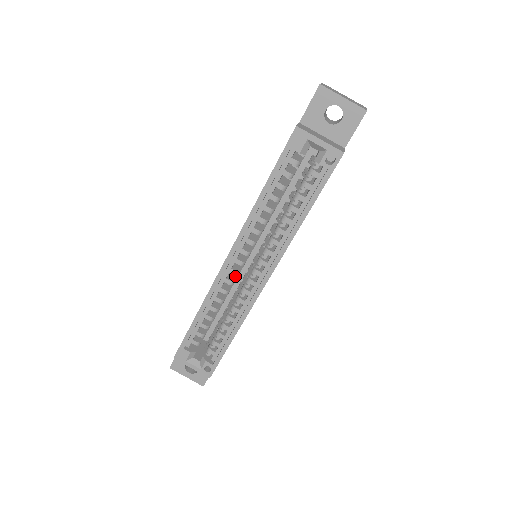
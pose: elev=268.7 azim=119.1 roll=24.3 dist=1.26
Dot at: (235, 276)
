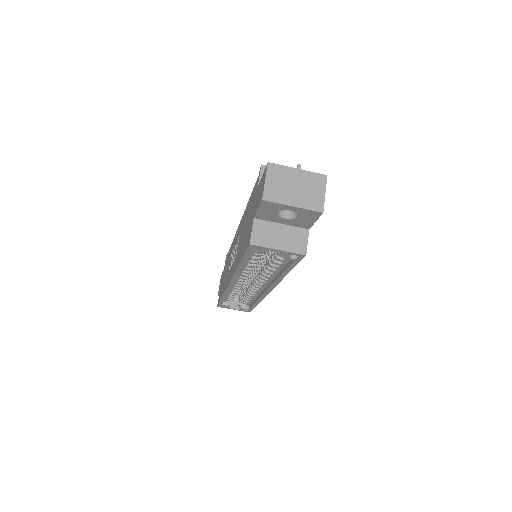
Dot at: occluded
